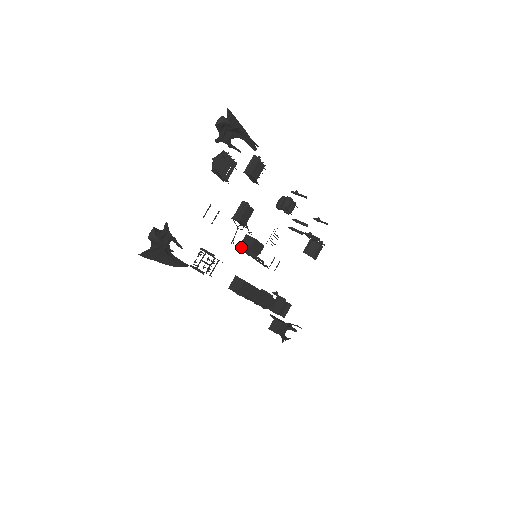
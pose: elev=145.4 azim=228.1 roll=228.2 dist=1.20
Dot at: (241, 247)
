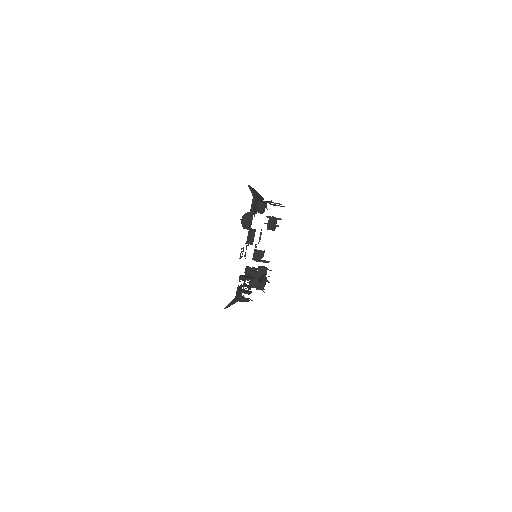
Dot at: (254, 260)
